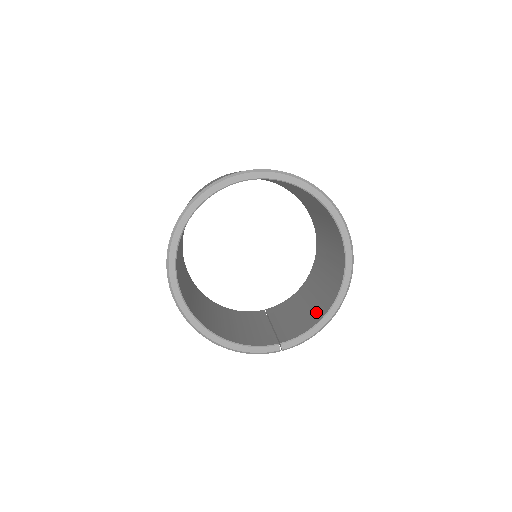
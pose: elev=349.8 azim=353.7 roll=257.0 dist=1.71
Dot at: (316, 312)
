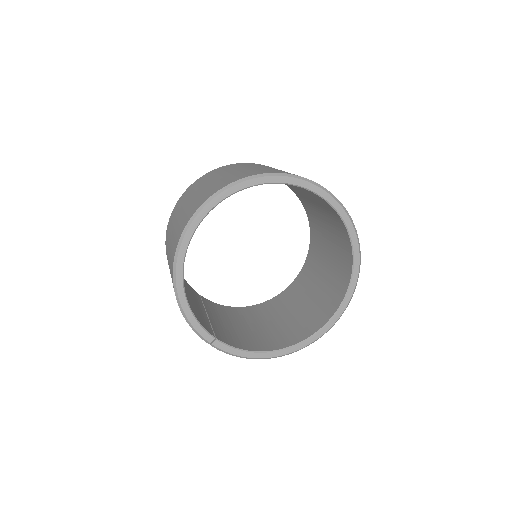
Dot at: (256, 341)
